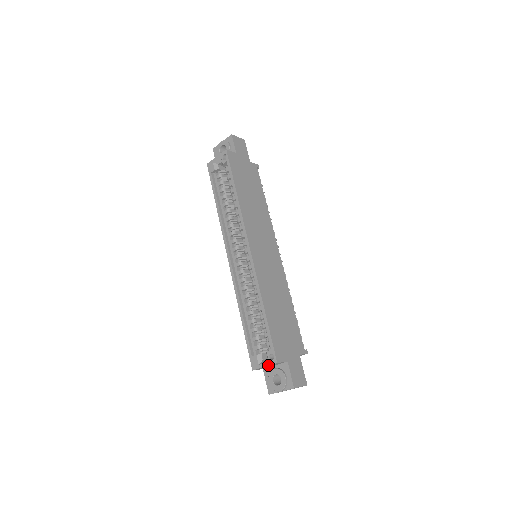
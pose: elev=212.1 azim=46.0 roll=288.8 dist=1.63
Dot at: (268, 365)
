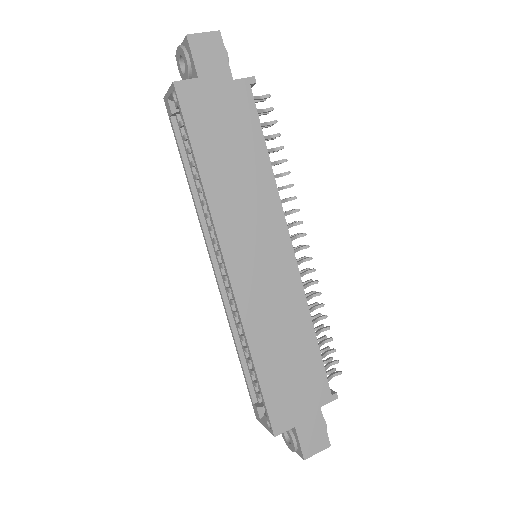
Dot at: occluded
